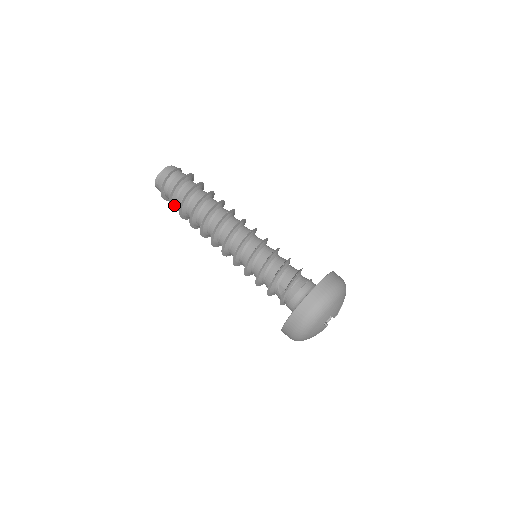
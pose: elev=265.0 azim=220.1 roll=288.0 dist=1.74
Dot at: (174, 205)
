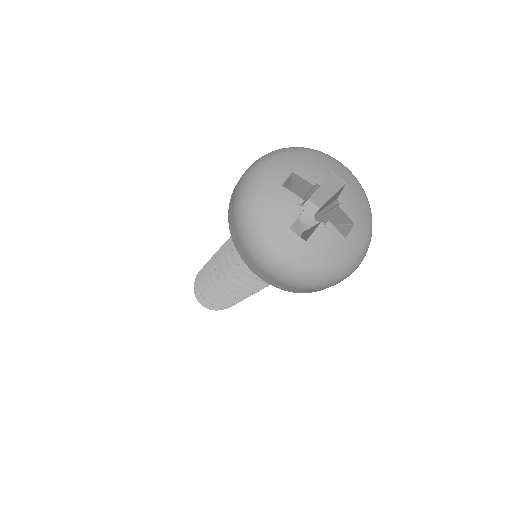
Dot at: occluded
